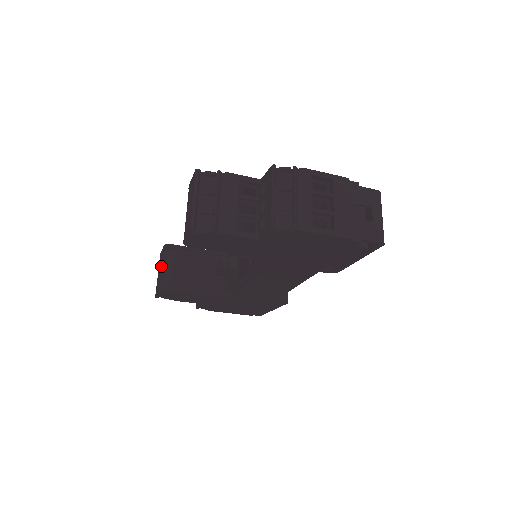
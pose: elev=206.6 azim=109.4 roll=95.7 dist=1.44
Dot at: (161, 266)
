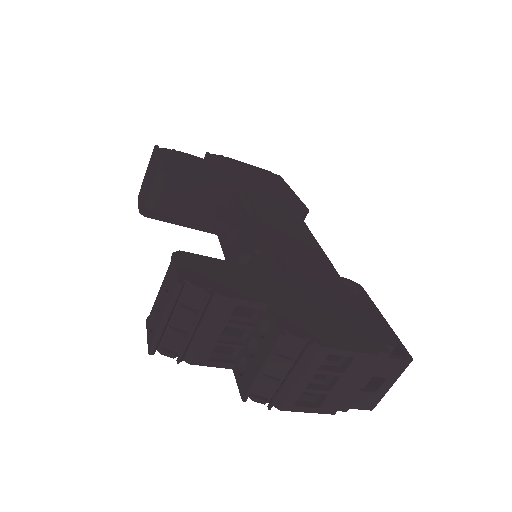
Dot at: (148, 181)
